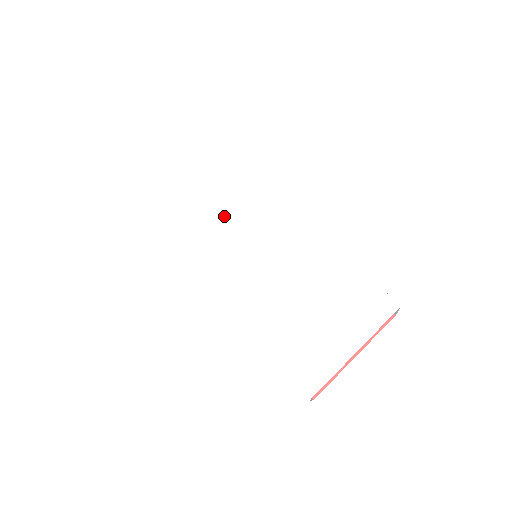
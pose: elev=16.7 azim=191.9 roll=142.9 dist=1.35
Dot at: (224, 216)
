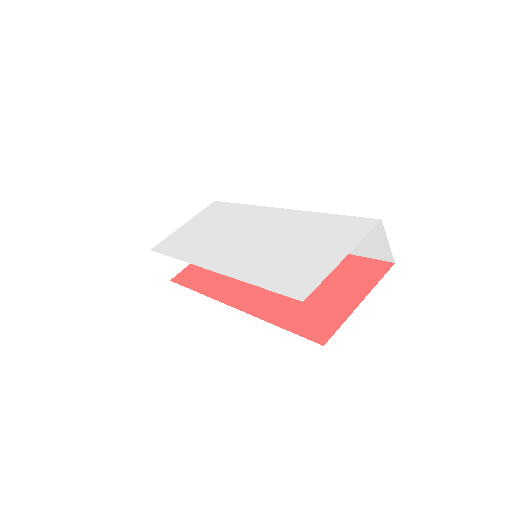
Dot at: (226, 230)
